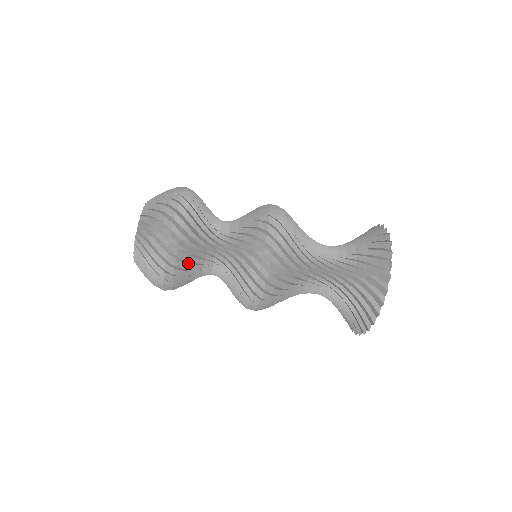
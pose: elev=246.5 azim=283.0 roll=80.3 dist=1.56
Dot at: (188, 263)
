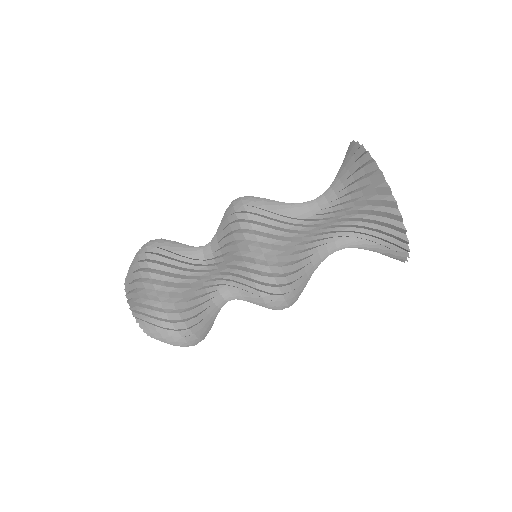
Dot at: (175, 265)
